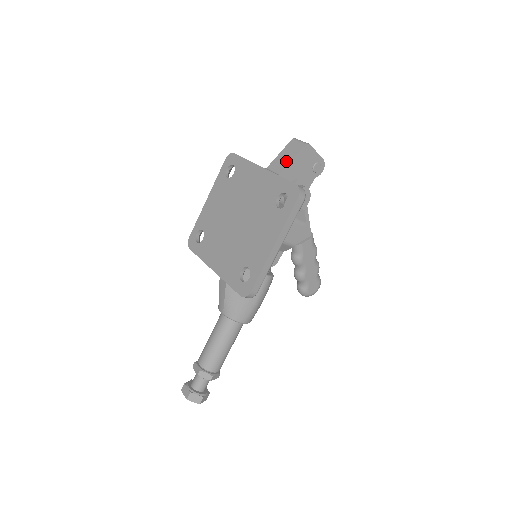
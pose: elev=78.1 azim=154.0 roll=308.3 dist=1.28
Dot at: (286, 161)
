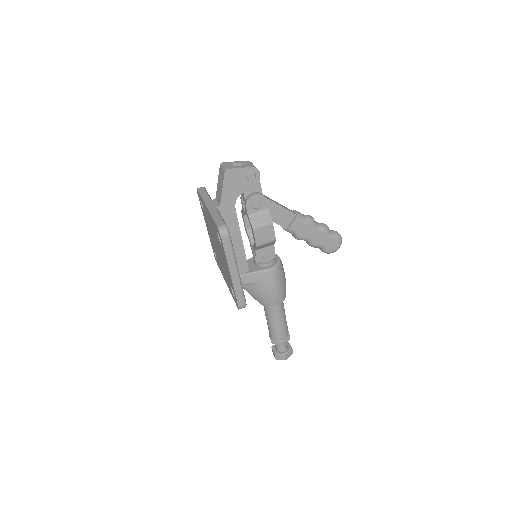
Dot at: (220, 191)
